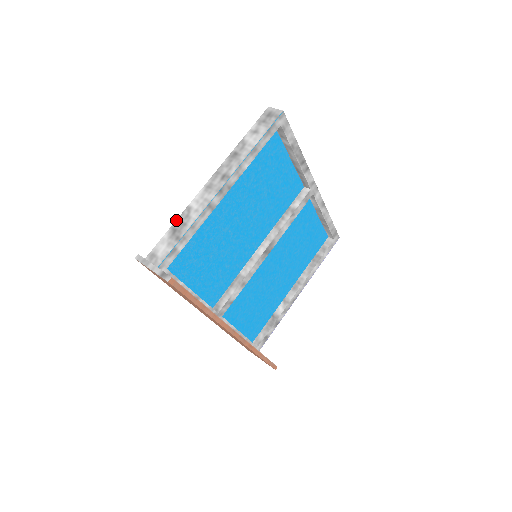
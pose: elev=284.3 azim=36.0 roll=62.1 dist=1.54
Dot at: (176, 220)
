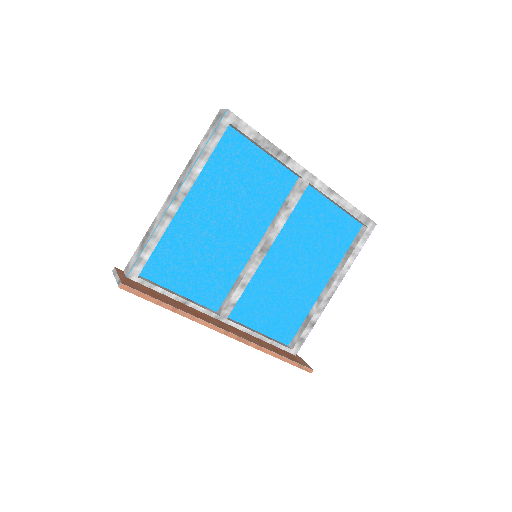
Dot at: (146, 232)
